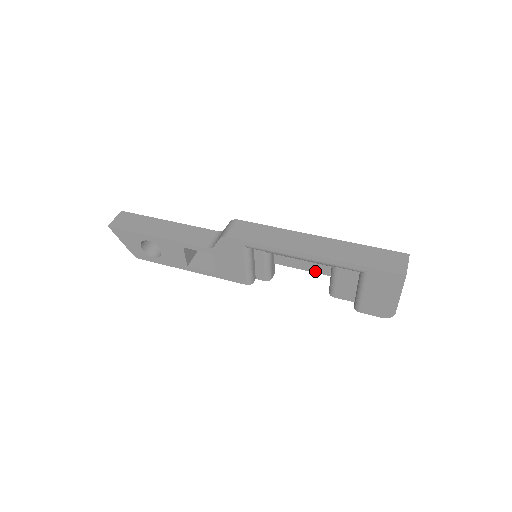
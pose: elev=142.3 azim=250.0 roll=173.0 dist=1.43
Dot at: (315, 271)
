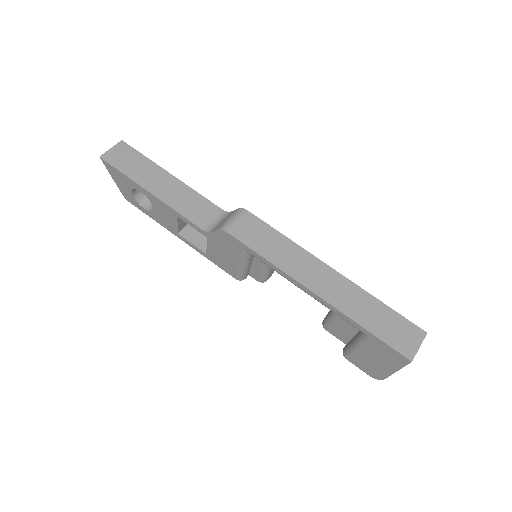
Dot at: occluded
